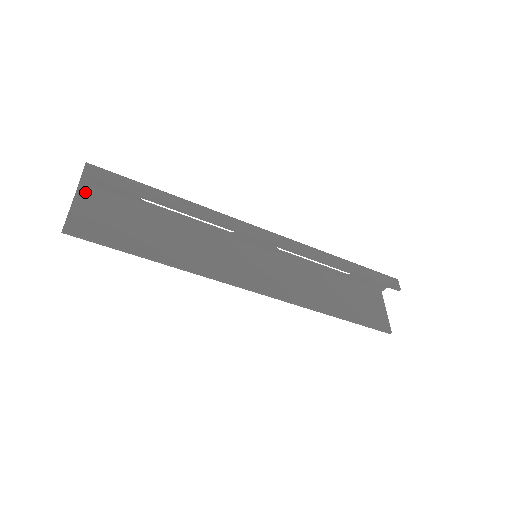
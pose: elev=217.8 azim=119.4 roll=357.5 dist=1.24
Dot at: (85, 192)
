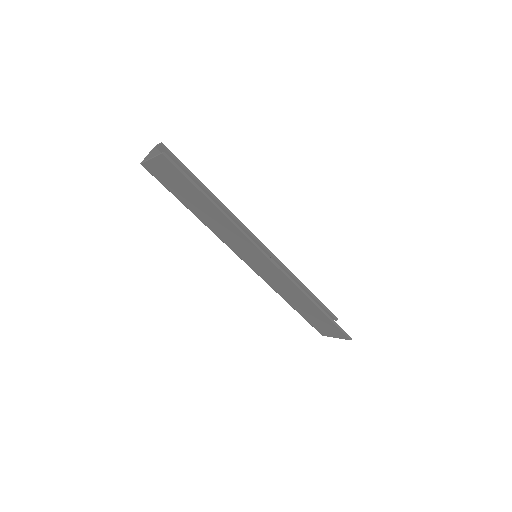
Dot at: (149, 166)
